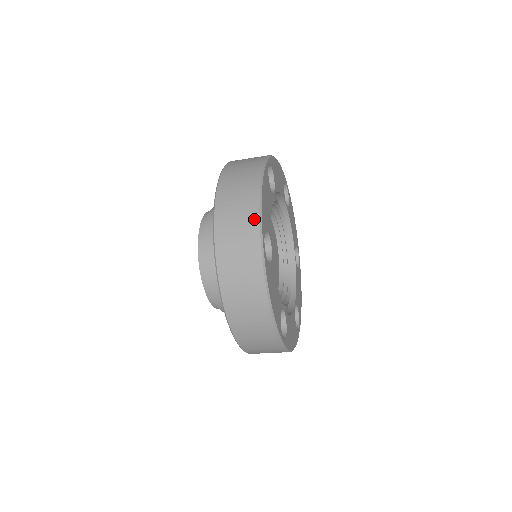
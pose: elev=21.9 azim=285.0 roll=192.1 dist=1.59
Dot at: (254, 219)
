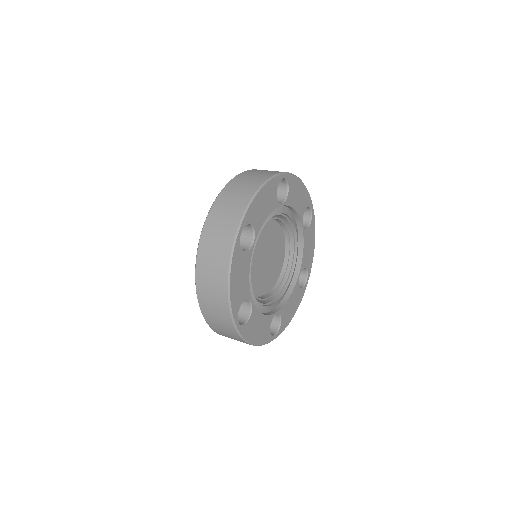
Dot at: (241, 209)
